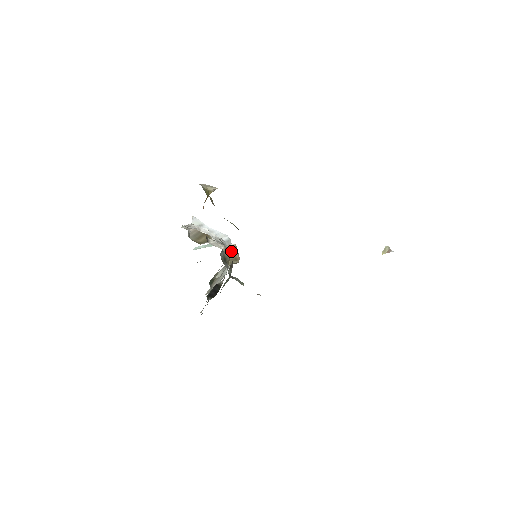
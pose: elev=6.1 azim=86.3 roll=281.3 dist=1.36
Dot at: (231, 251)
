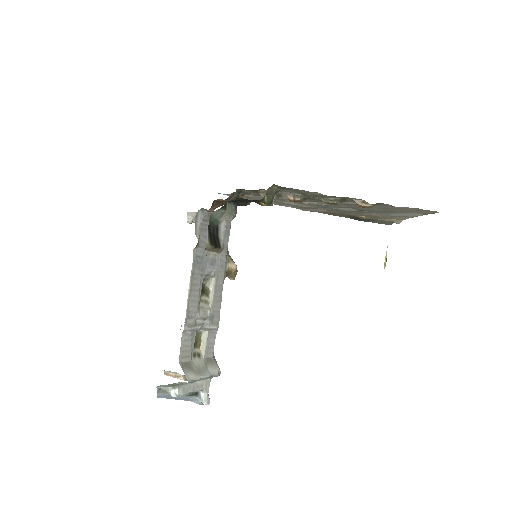
Dot at: occluded
